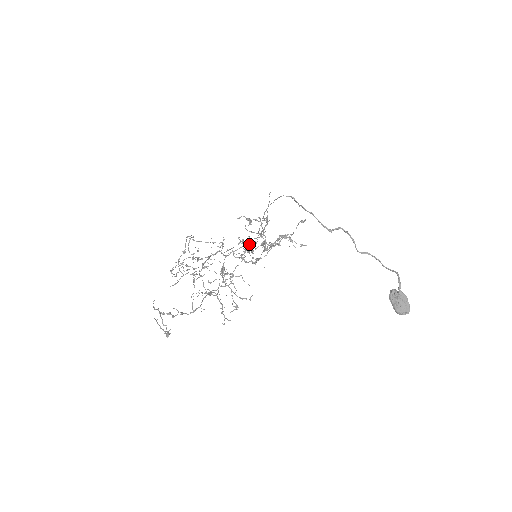
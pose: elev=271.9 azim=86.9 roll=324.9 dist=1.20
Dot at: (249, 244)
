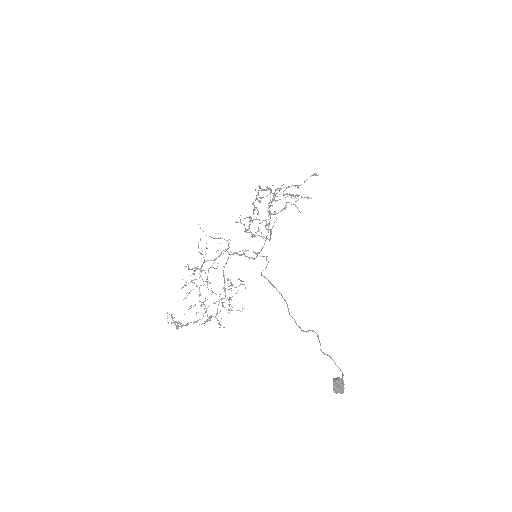
Dot at: occluded
